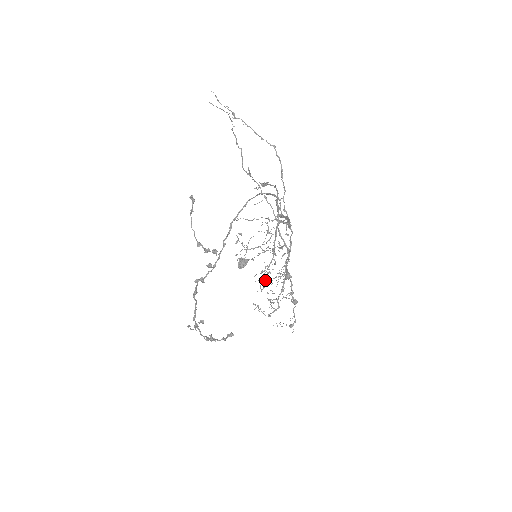
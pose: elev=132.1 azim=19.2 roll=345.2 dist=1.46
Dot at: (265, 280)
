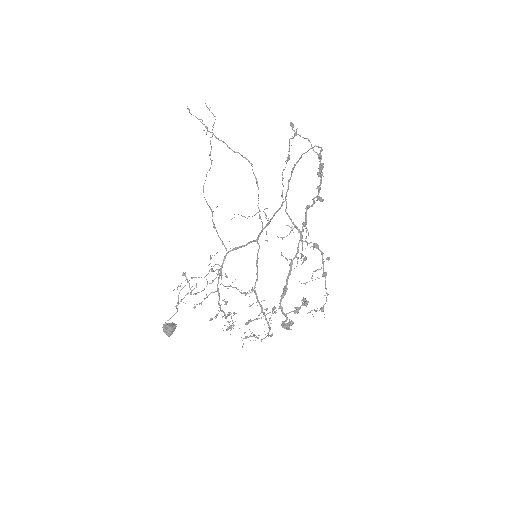
Dot at: (235, 313)
